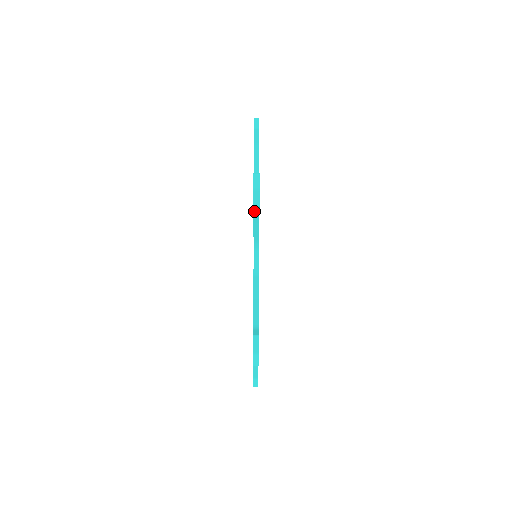
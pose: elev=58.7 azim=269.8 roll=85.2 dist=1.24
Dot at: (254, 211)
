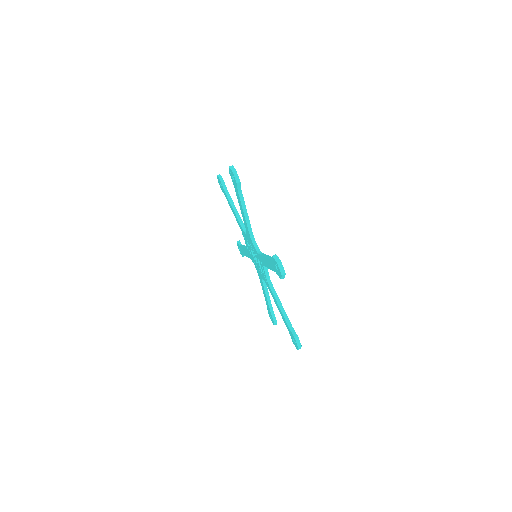
Dot at: (225, 192)
